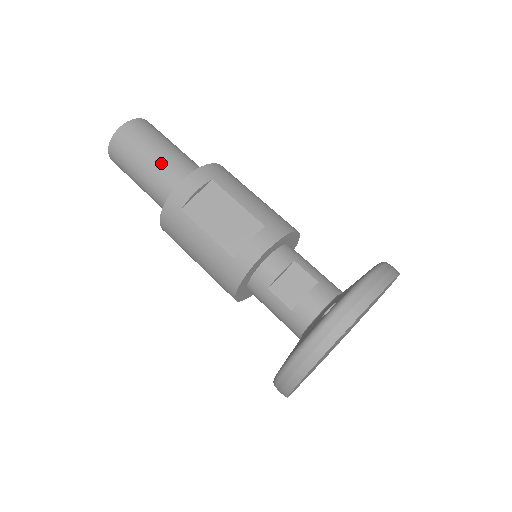
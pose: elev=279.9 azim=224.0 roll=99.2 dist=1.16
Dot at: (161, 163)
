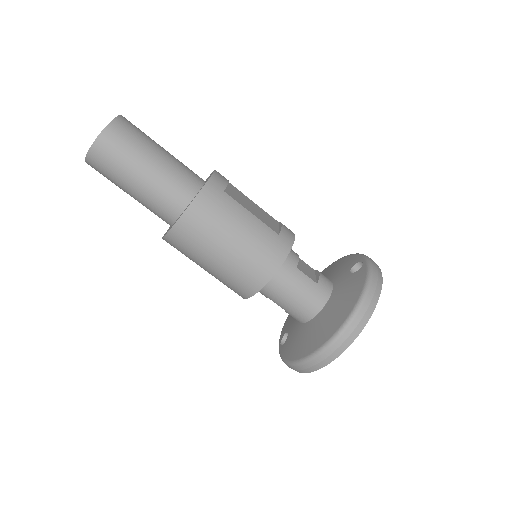
Dot at: (174, 158)
